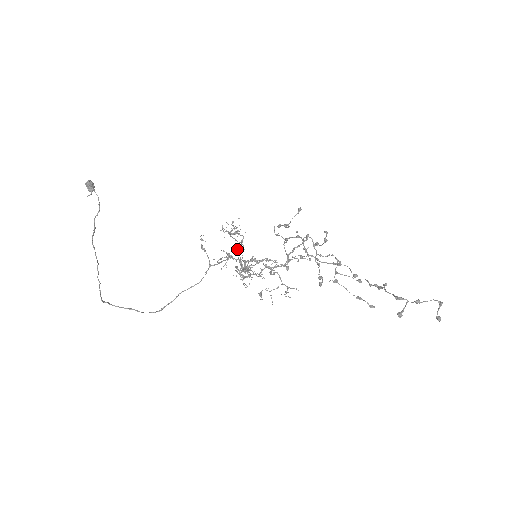
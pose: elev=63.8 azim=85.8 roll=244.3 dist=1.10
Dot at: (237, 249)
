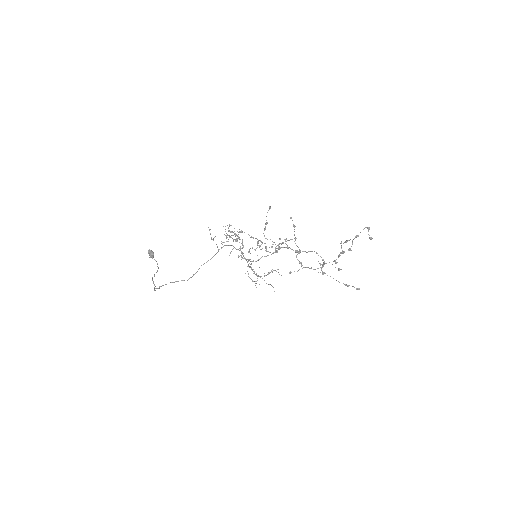
Dot at: occluded
